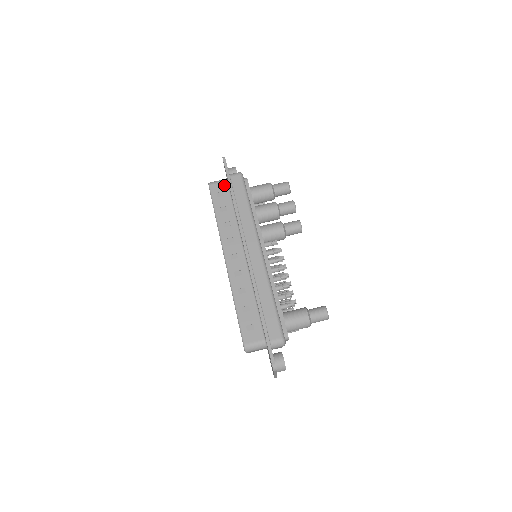
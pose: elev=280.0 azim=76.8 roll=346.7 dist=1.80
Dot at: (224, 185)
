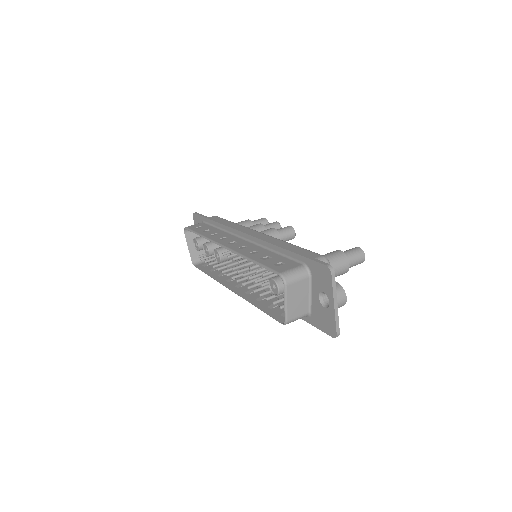
Dot at: (201, 224)
